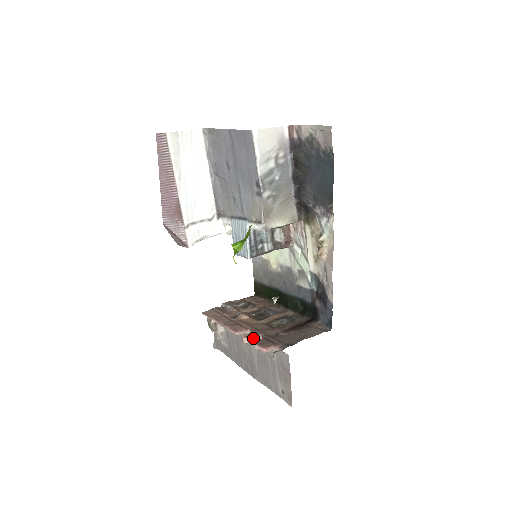
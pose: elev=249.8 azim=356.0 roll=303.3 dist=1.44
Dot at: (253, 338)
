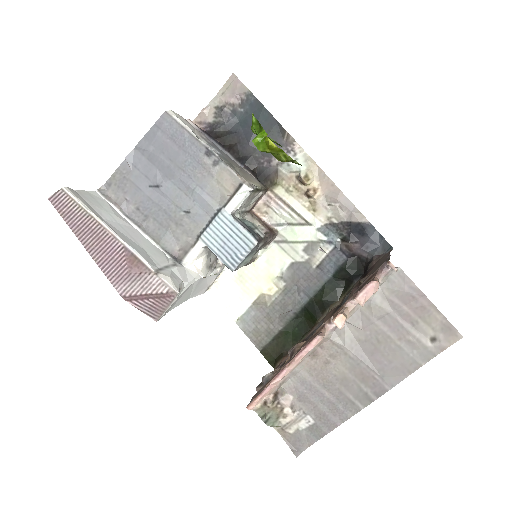
Dot at: (343, 312)
